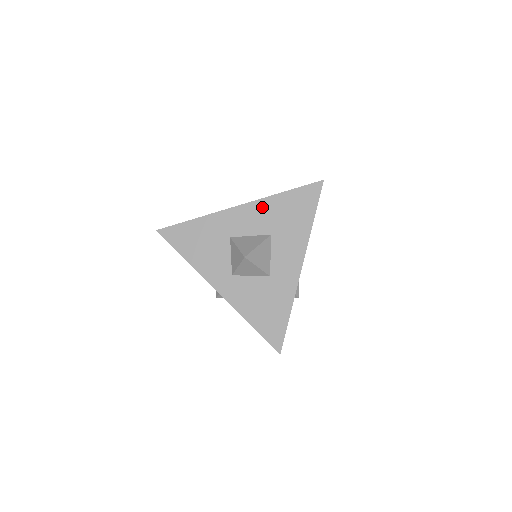
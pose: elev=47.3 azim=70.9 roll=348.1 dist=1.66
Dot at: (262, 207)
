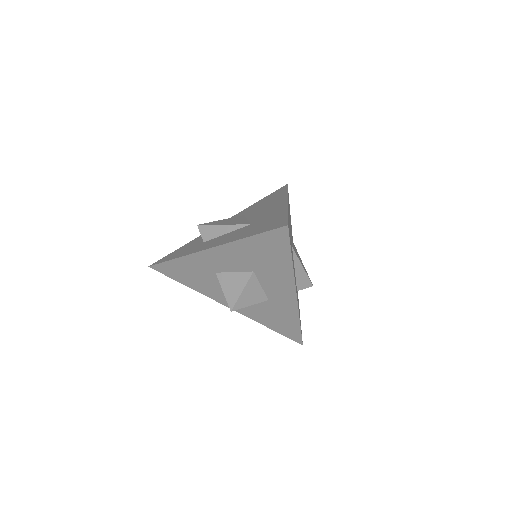
Dot at: (232, 250)
